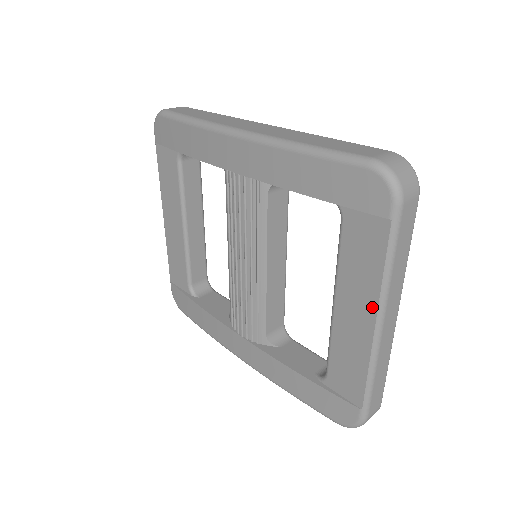
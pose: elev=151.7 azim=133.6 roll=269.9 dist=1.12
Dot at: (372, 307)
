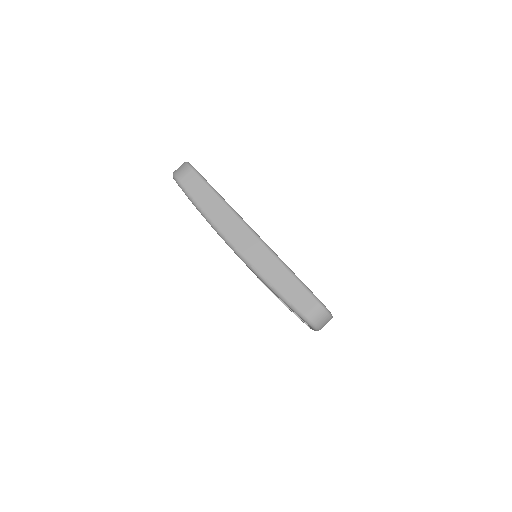
Dot at: occluded
